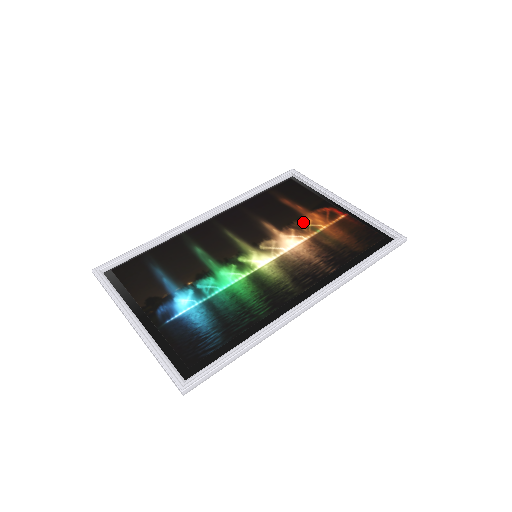
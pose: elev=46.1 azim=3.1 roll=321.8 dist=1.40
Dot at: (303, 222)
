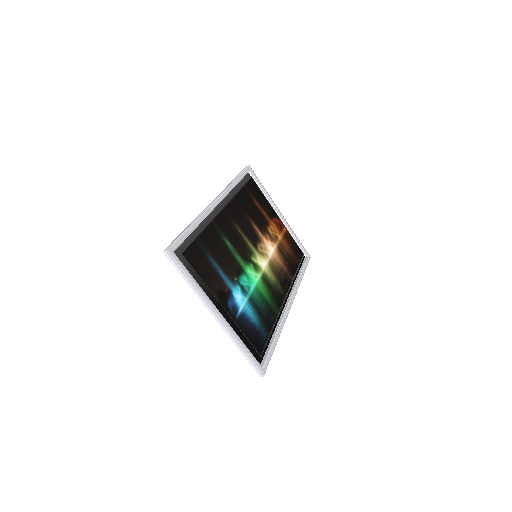
Dot at: (270, 229)
